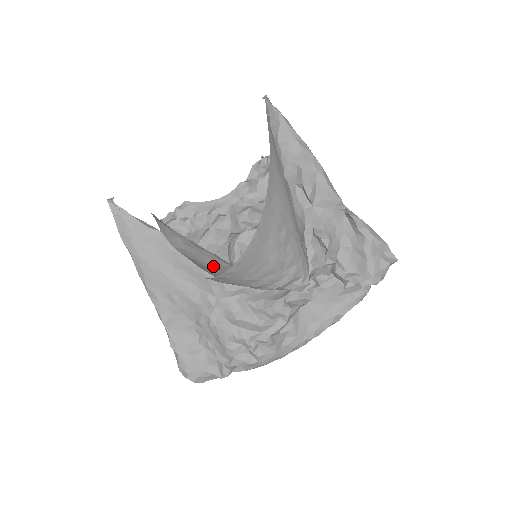
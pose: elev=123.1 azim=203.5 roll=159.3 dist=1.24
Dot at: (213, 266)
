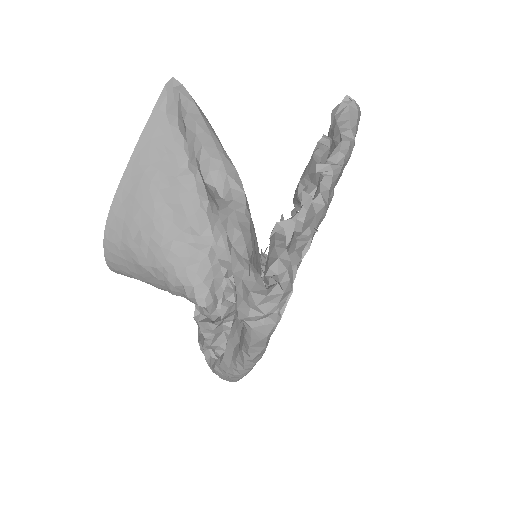
Dot at: occluded
